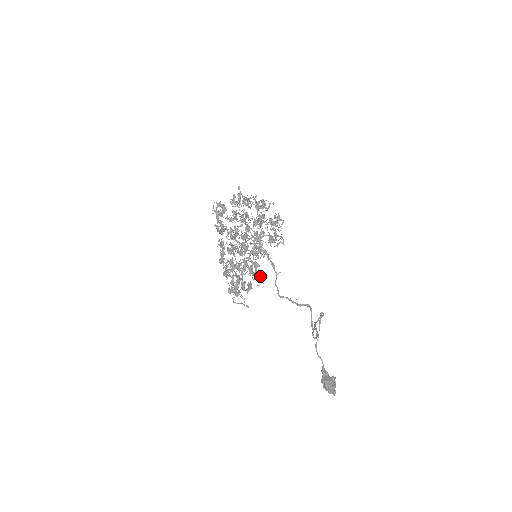
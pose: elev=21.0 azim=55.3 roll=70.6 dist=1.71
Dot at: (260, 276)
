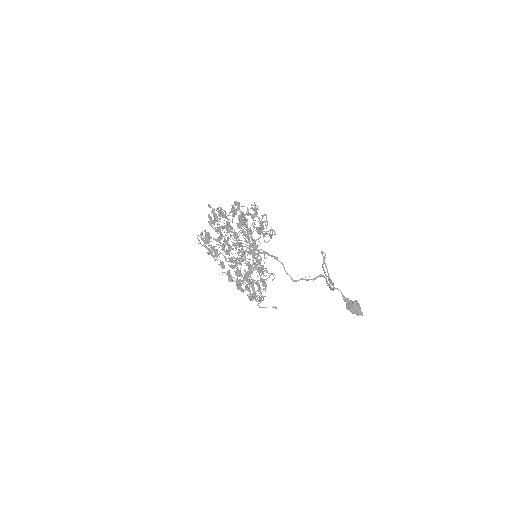
Dot at: occluded
